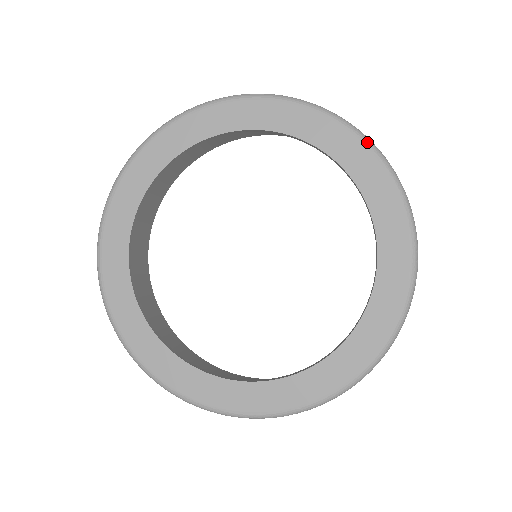
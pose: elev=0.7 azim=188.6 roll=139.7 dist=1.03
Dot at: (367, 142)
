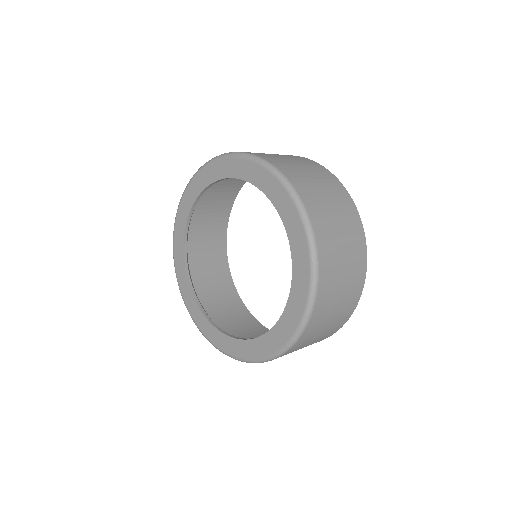
Dot at: (251, 158)
